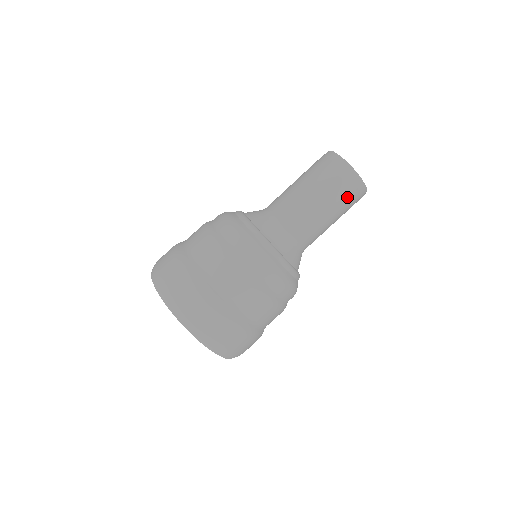
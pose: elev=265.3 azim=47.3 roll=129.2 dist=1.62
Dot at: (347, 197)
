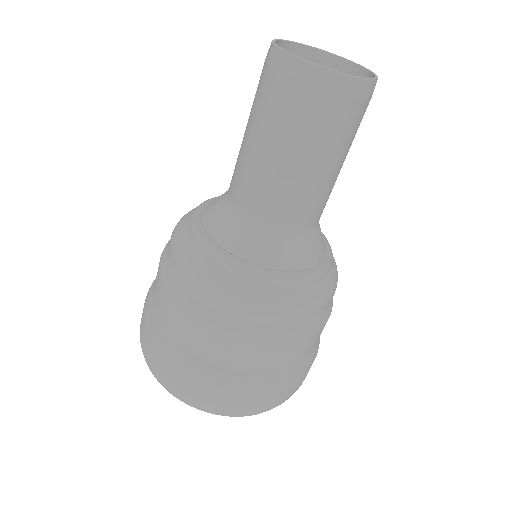
Dot at: (331, 120)
